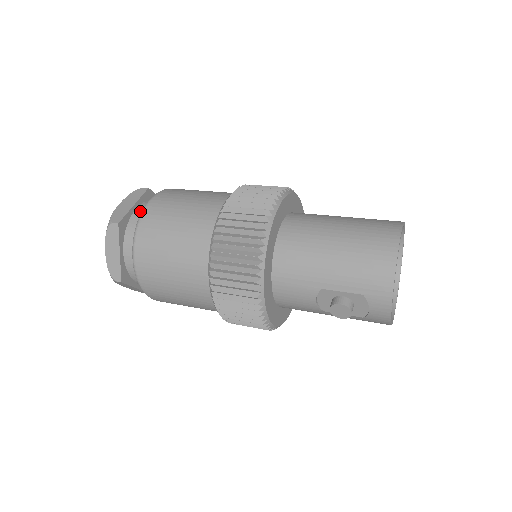
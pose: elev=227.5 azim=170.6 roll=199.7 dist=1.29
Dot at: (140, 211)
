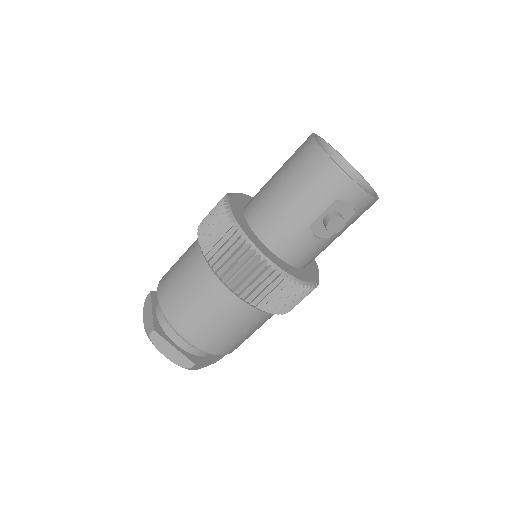
Dot at: (159, 309)
